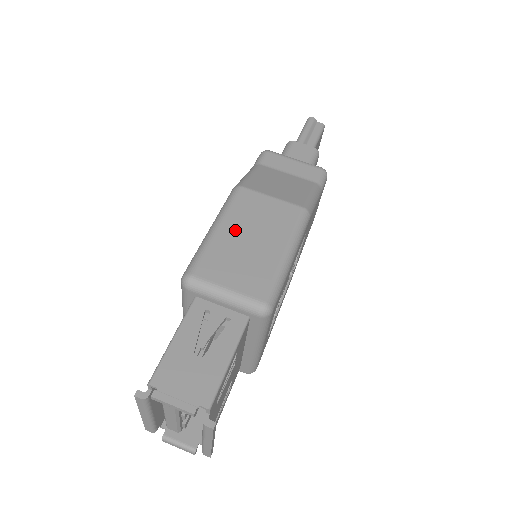
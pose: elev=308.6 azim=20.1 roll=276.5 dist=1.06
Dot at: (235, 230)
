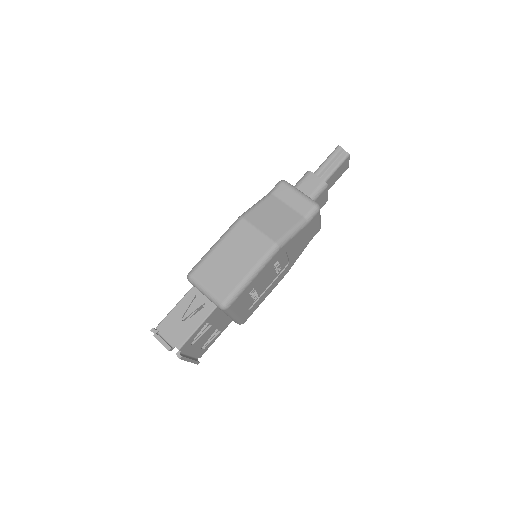
Dot at: (226, 250)
